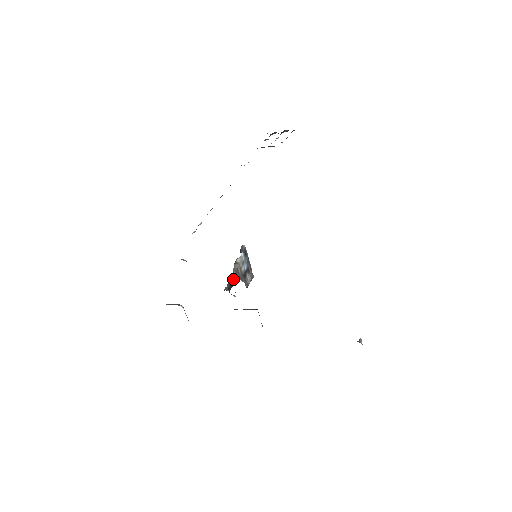
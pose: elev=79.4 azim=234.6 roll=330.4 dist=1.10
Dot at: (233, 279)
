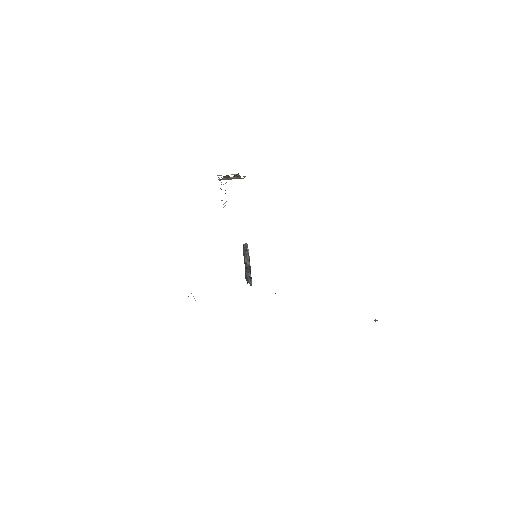
Dot at: (249, 267)
